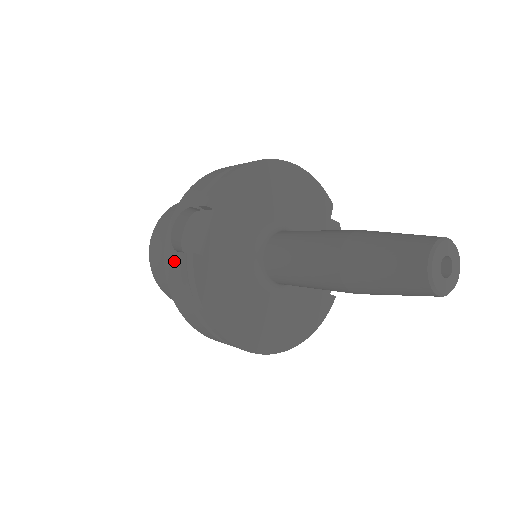
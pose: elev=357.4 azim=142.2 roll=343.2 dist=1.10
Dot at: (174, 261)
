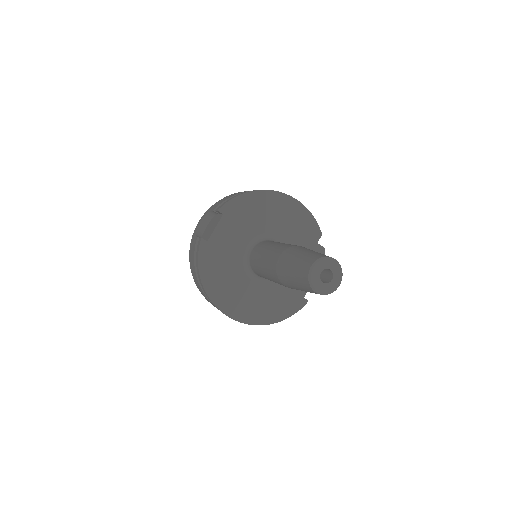
Dot at: (194, 242)
